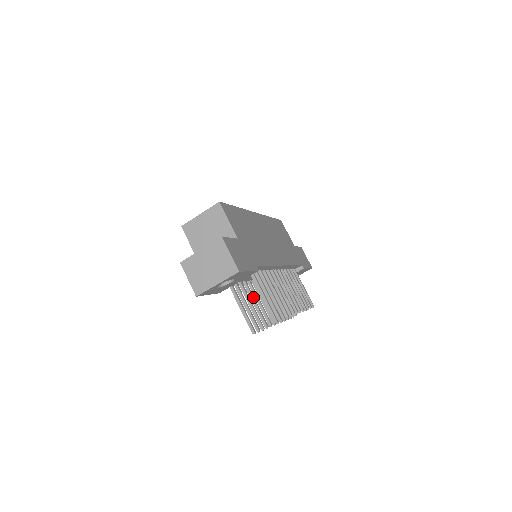
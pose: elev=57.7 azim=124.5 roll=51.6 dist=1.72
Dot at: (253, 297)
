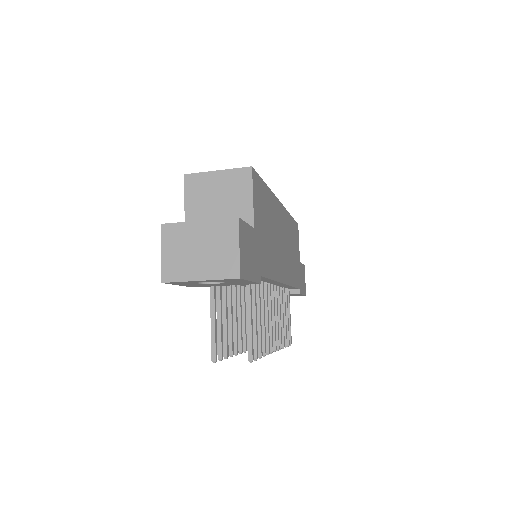
Dot at: (231, 308)
